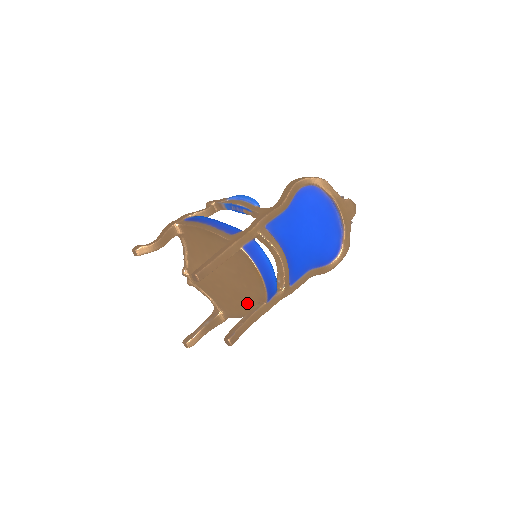
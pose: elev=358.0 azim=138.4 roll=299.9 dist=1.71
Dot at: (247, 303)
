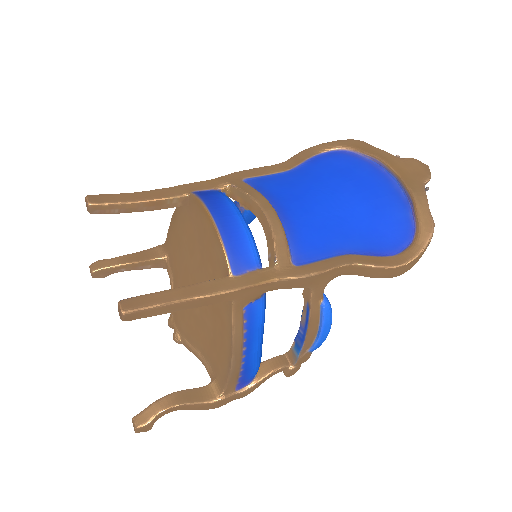
Dot at: (222, 311)
